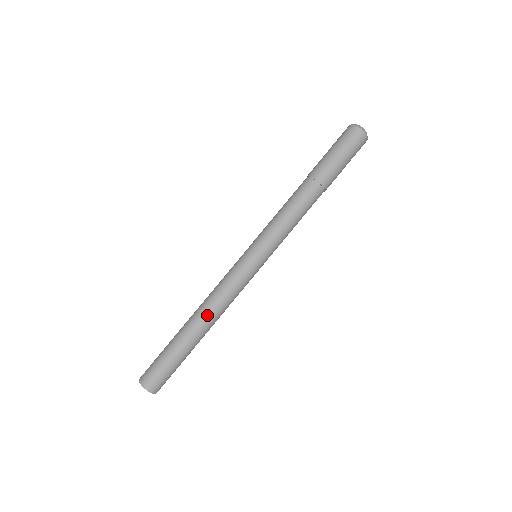
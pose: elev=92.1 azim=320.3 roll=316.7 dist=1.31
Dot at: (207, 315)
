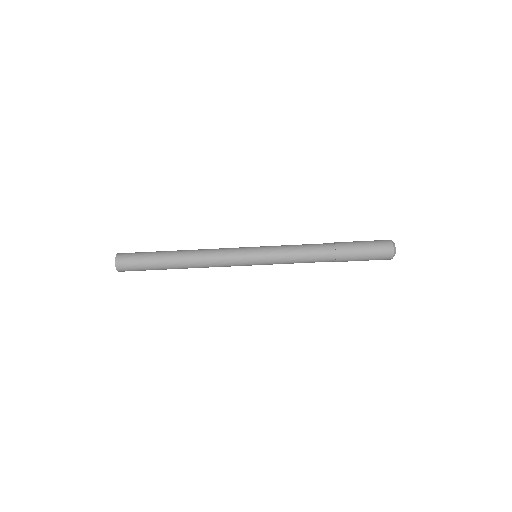
Dot at: (193, 259)
